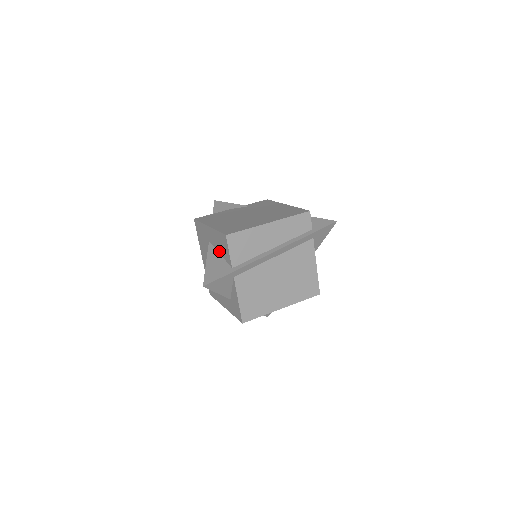
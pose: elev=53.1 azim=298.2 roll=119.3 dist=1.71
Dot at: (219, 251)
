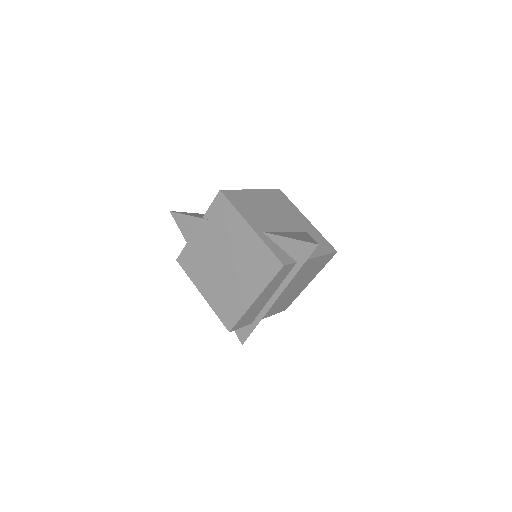
Dot at: occluded
